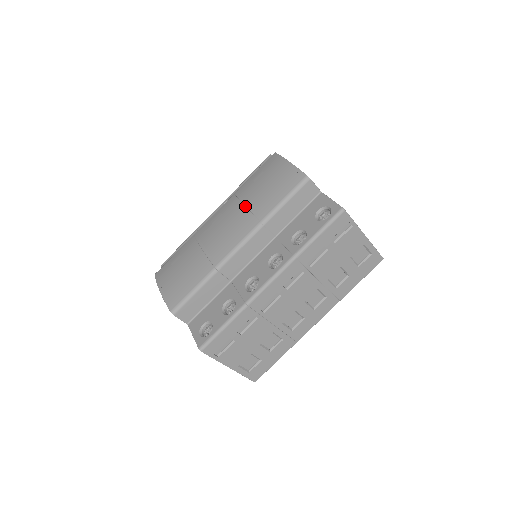
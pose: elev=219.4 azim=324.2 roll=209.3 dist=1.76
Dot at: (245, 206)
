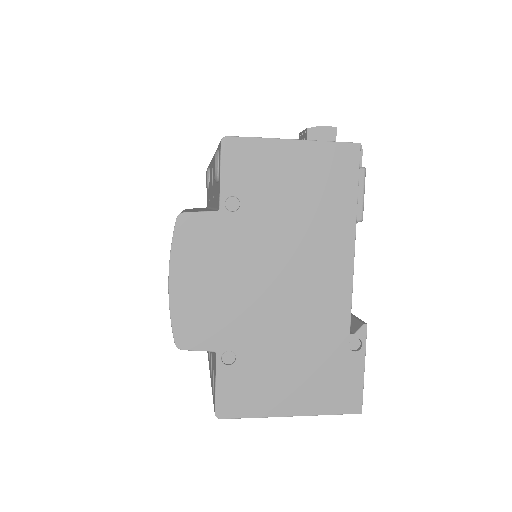
Dot at: occluded
